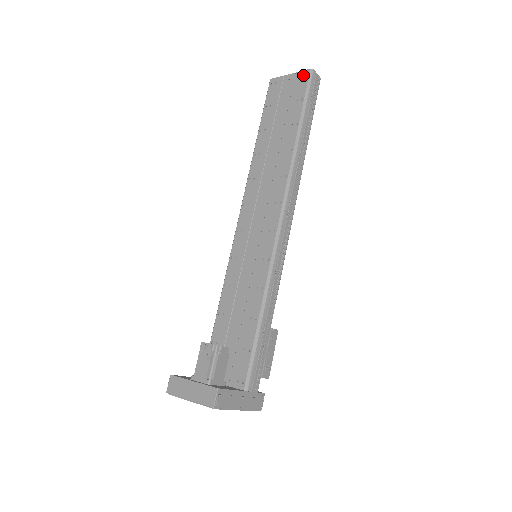
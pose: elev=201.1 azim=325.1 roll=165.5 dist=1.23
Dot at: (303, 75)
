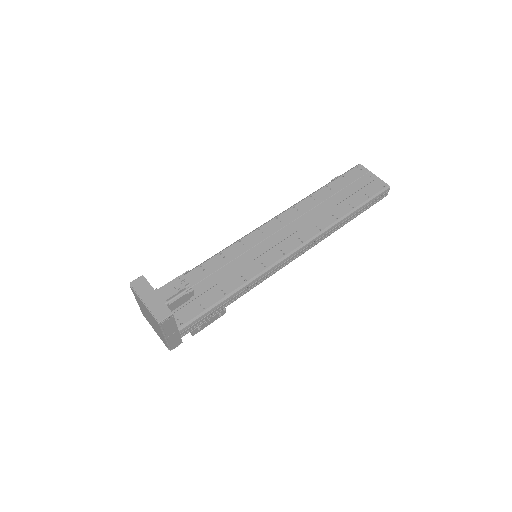
Dot at: (381, 184)
